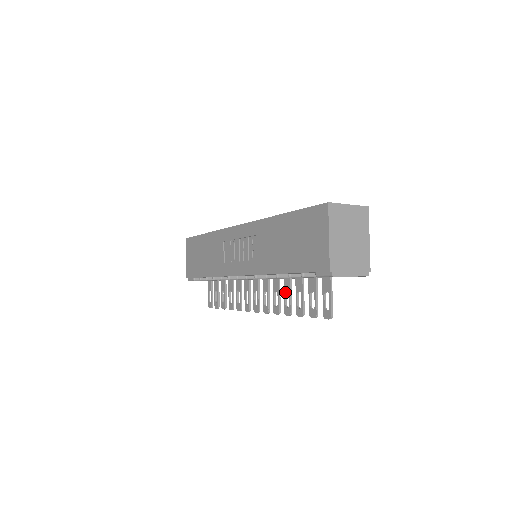
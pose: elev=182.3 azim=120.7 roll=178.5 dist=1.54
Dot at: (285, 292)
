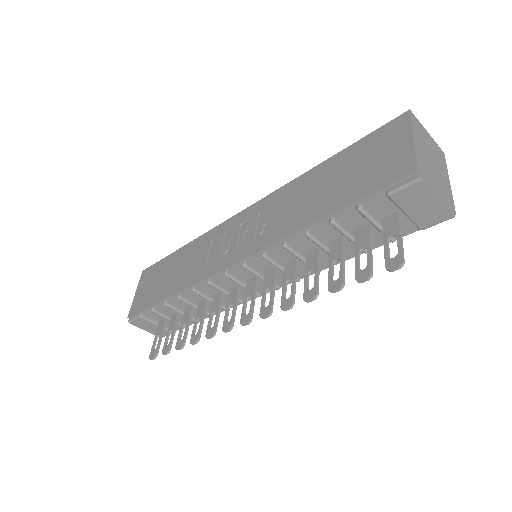
Dot at: (308, 272)
